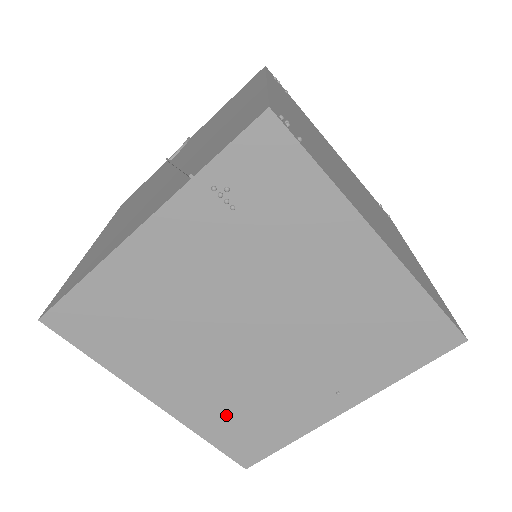
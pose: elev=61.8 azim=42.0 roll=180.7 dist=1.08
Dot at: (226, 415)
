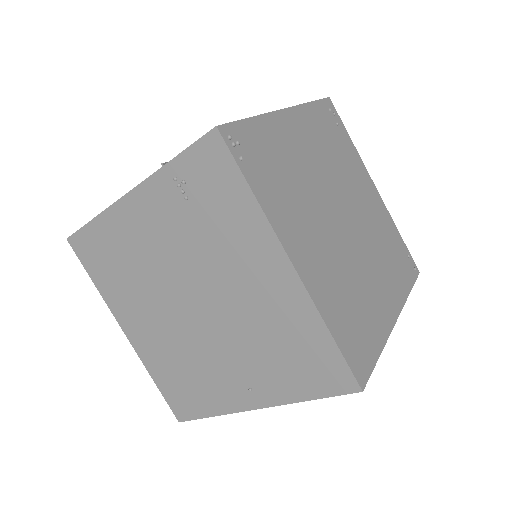
Dot at: (169, 367)
